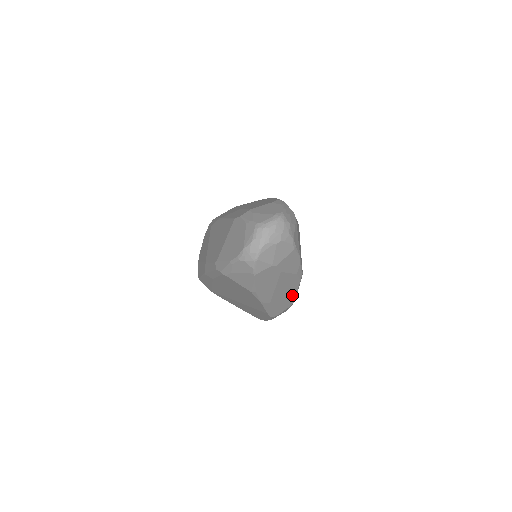
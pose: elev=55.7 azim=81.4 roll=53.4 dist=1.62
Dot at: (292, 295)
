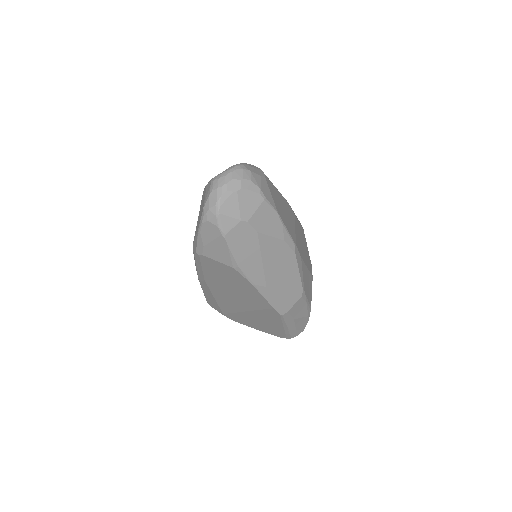
Dot at: (294, 278)
